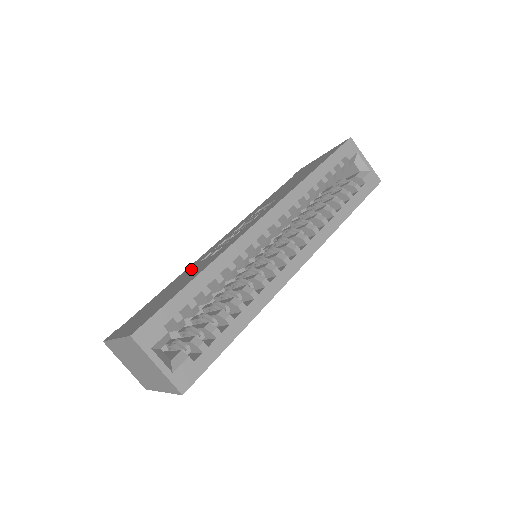
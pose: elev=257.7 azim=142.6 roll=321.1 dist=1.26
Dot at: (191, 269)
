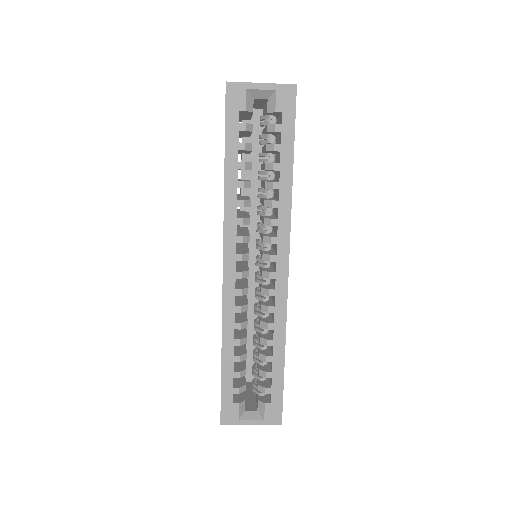
Dot at: occluded
